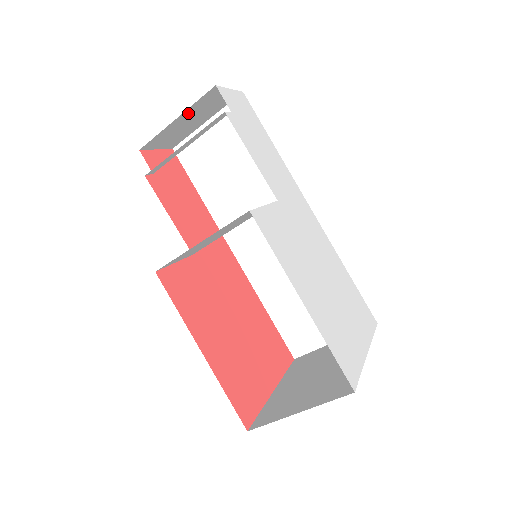
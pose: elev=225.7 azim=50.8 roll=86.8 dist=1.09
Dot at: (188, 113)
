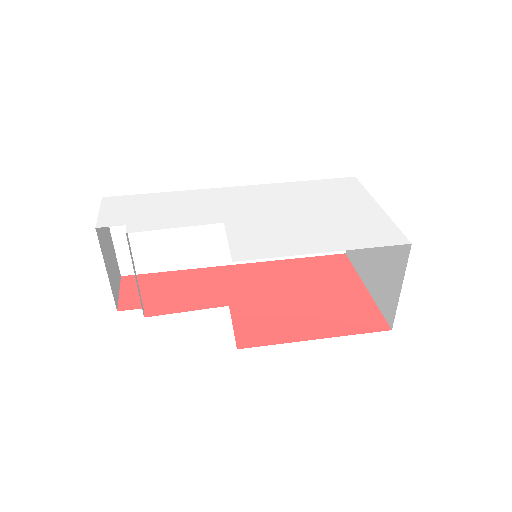
Dot at: (105, 259)
